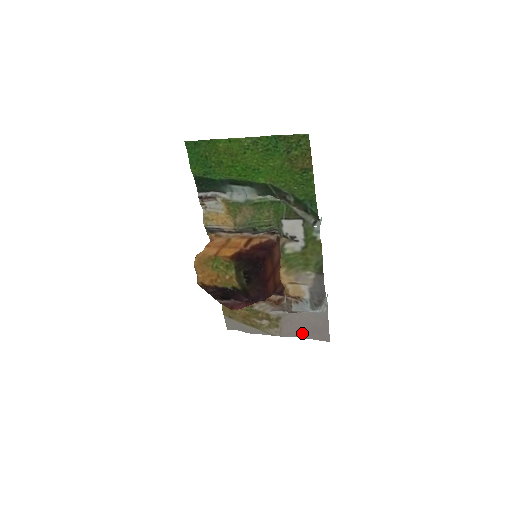
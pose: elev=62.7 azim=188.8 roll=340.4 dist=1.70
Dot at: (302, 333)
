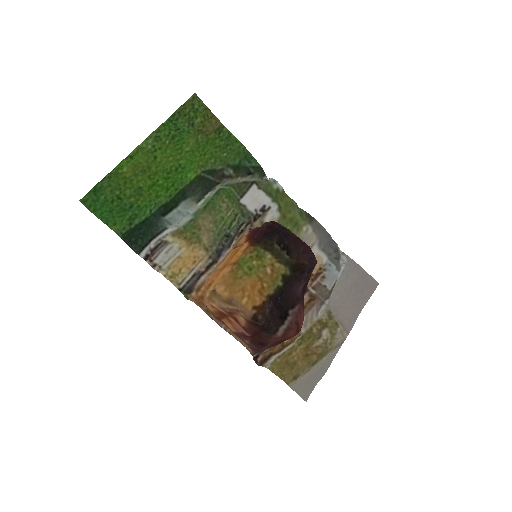
Dot at: (356, 306)
